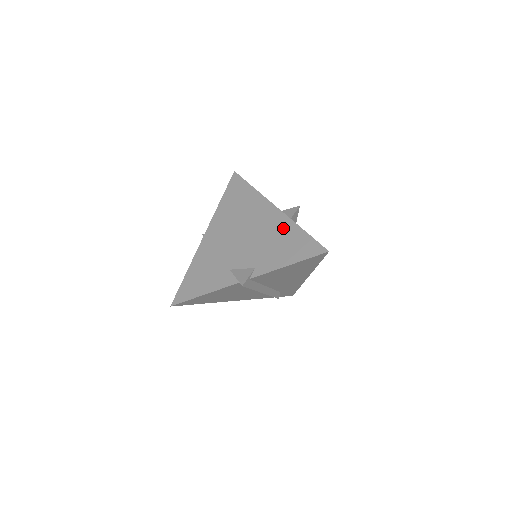
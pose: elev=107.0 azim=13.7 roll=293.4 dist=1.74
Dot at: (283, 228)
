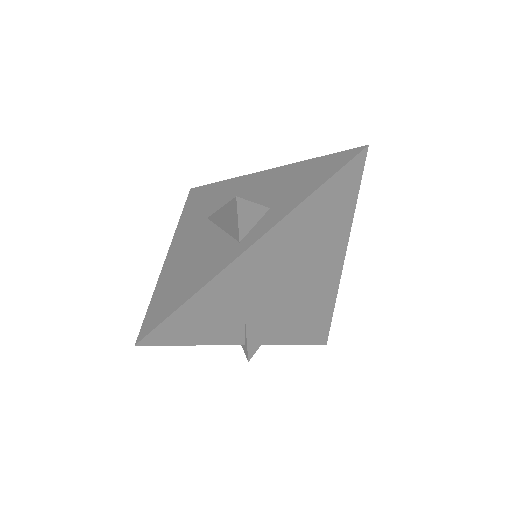
Dot at: (325, 298)
